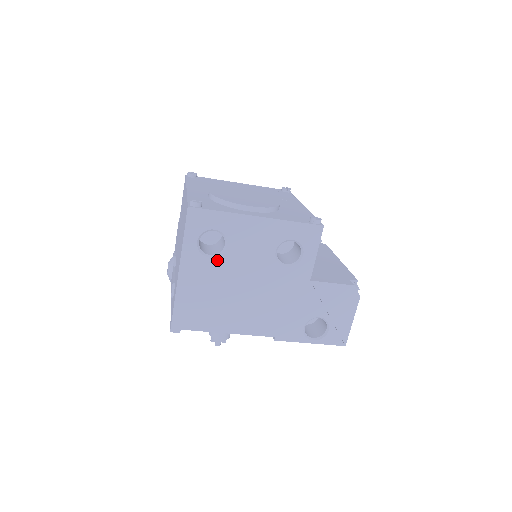
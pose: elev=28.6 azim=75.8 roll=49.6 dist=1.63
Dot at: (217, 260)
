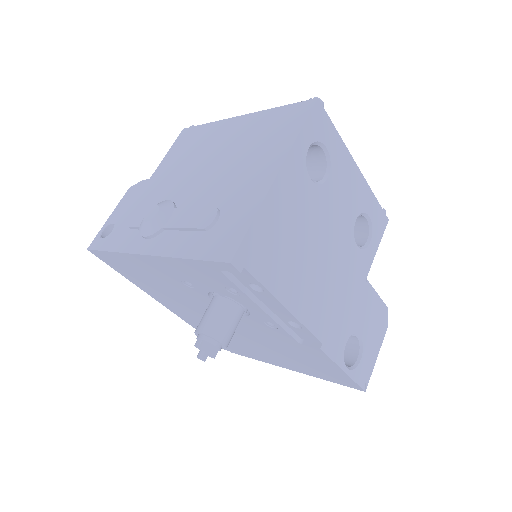
Dot at: (315, 188)
